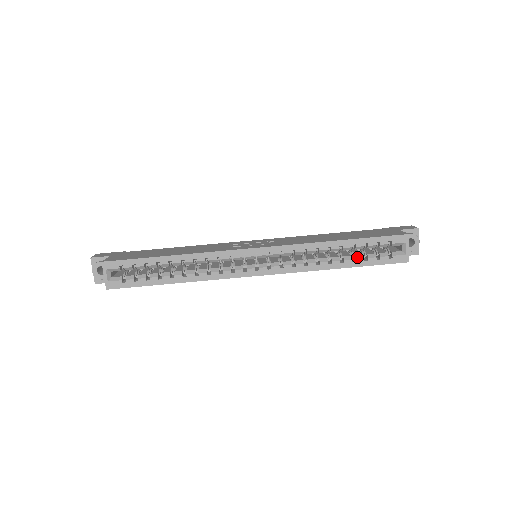
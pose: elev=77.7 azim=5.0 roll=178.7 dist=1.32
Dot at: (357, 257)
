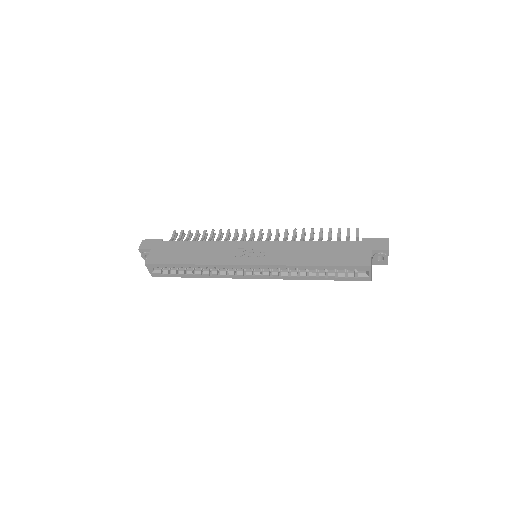
Dot at: (329, 275)
